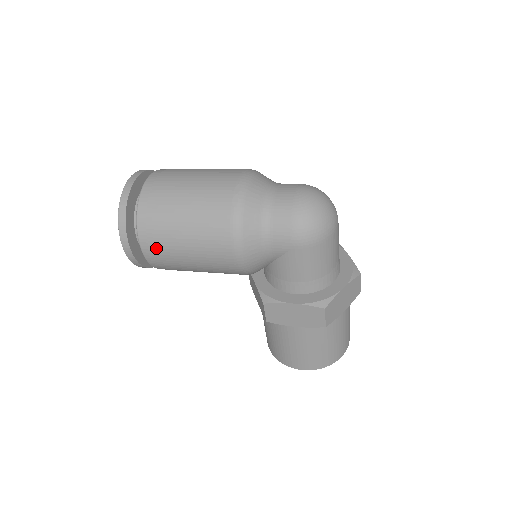
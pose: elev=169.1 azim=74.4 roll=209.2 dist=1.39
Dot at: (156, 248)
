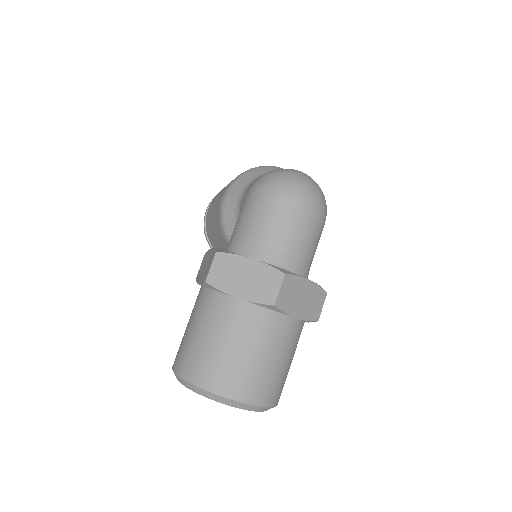
Dot at: occluded
